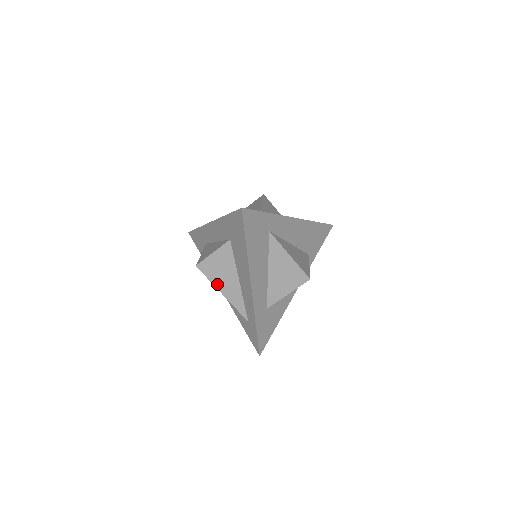
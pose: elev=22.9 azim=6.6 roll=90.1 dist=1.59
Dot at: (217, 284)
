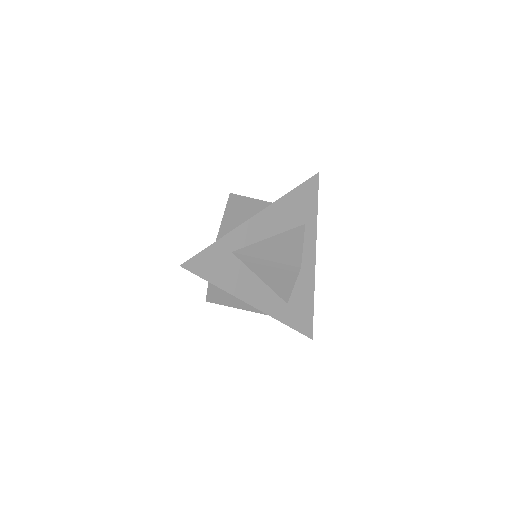
Dot at: (233, 305)
